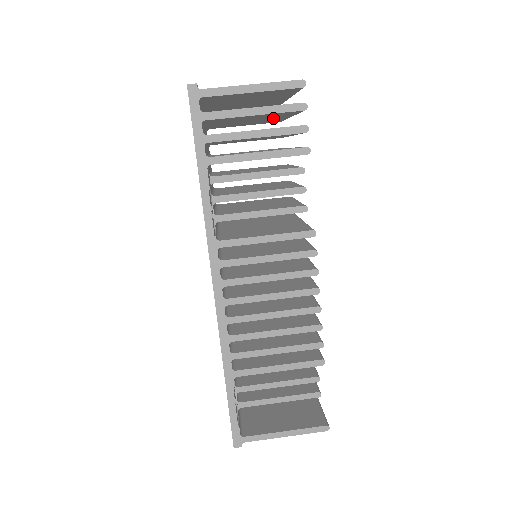
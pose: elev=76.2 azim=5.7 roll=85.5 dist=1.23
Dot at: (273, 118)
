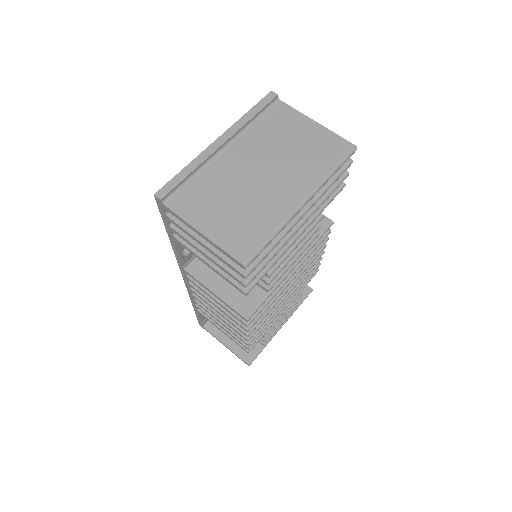
Dot at: occluded
